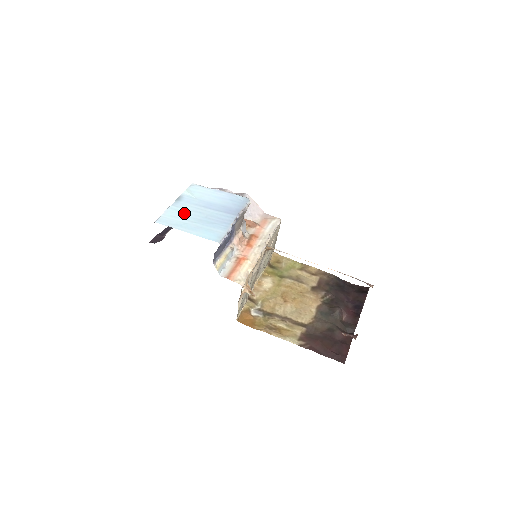
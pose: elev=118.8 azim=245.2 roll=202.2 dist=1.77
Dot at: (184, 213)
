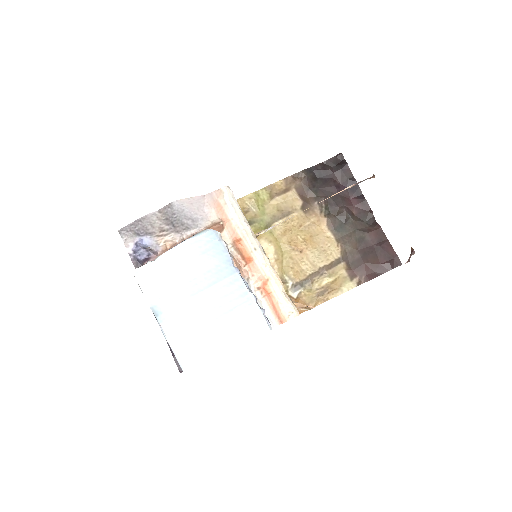
Dot at: (190, 328)
